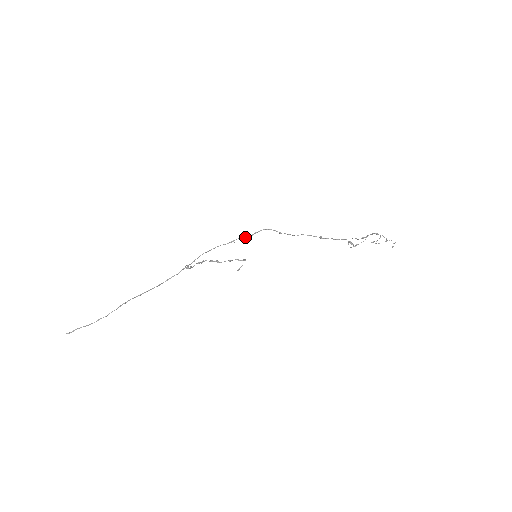
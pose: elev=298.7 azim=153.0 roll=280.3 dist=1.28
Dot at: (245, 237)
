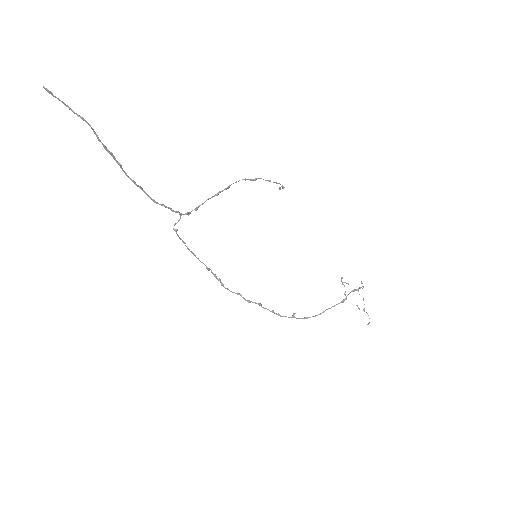
Dot at: occluded
